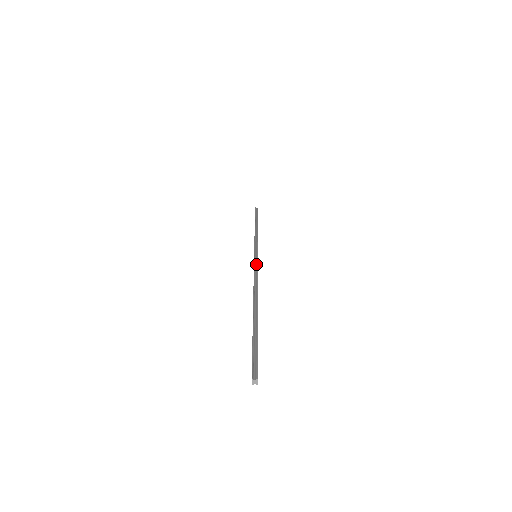
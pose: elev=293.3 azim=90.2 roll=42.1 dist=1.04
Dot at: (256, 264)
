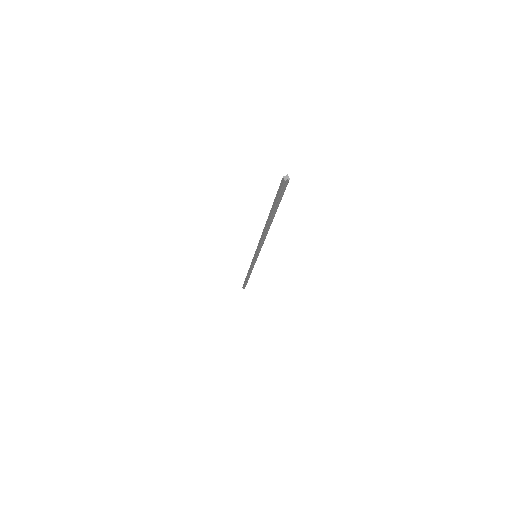
Dot at: occluded
